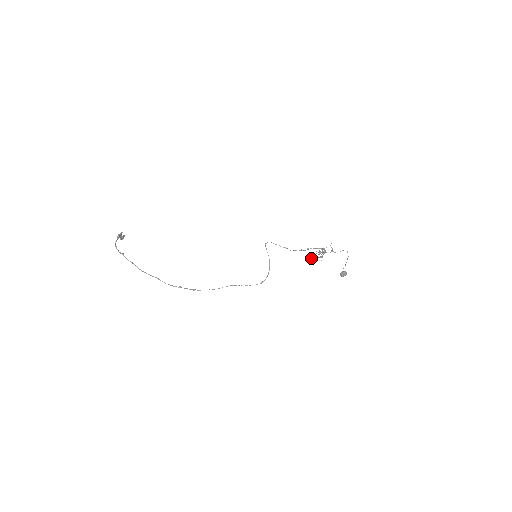
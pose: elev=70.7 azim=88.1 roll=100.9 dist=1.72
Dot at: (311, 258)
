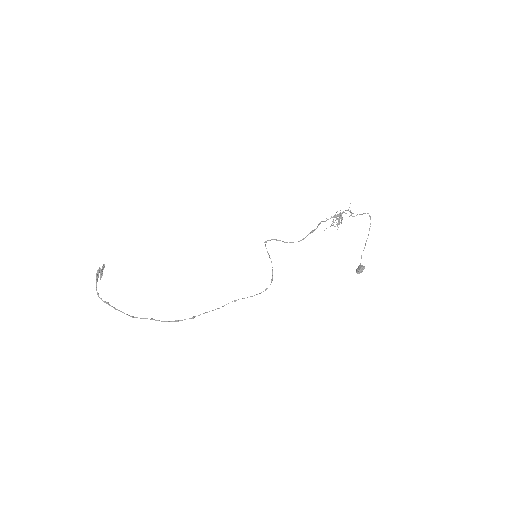
Dot at: occluded
